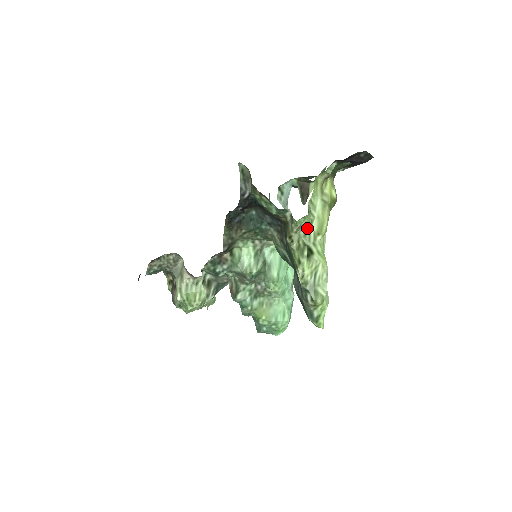
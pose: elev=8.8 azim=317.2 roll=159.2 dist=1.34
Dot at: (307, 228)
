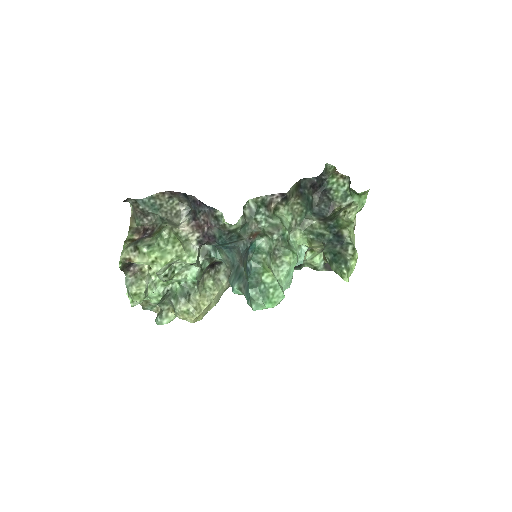
Dot at: occluded
